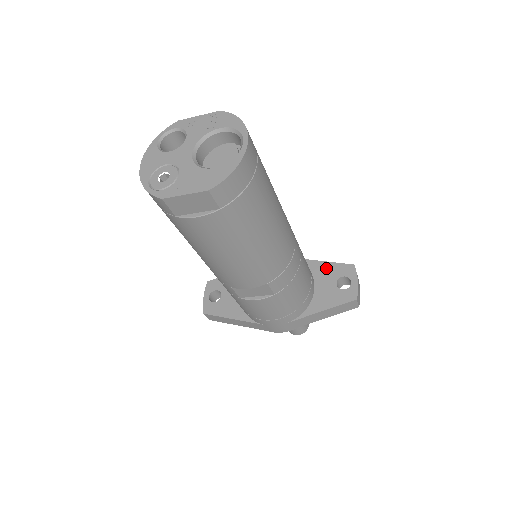
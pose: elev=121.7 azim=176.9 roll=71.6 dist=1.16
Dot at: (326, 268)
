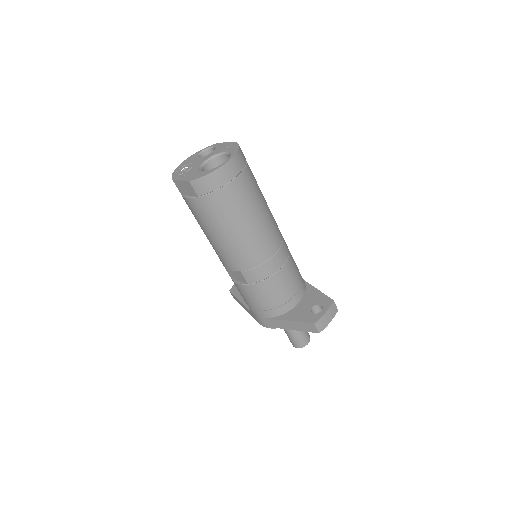
Dot at: (315, 295)
